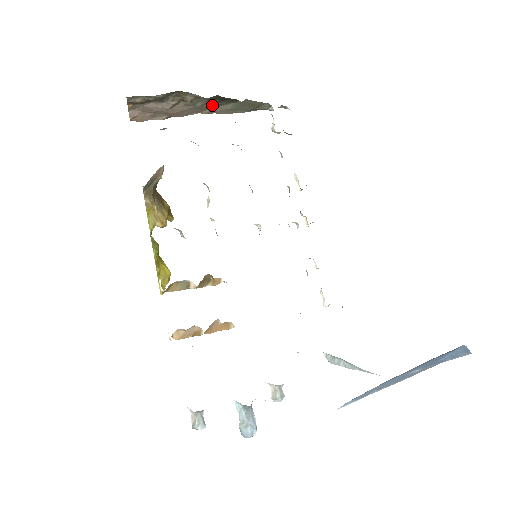
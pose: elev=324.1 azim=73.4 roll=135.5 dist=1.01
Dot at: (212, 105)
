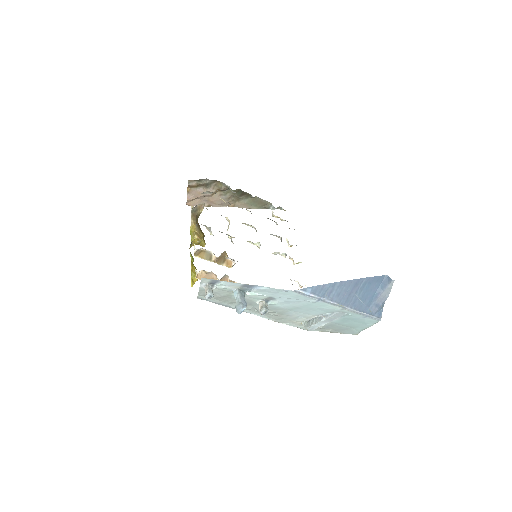
Dot at: (236, 199)
